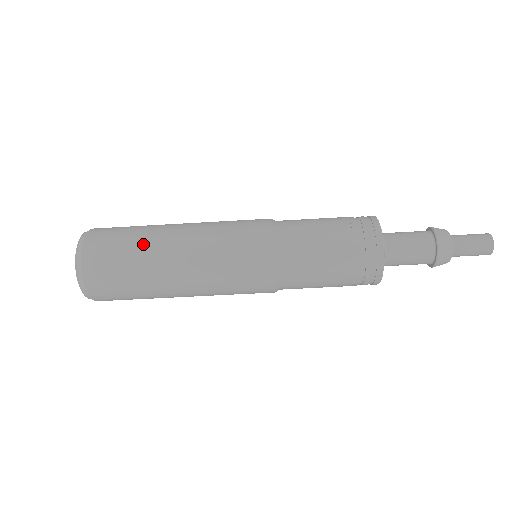
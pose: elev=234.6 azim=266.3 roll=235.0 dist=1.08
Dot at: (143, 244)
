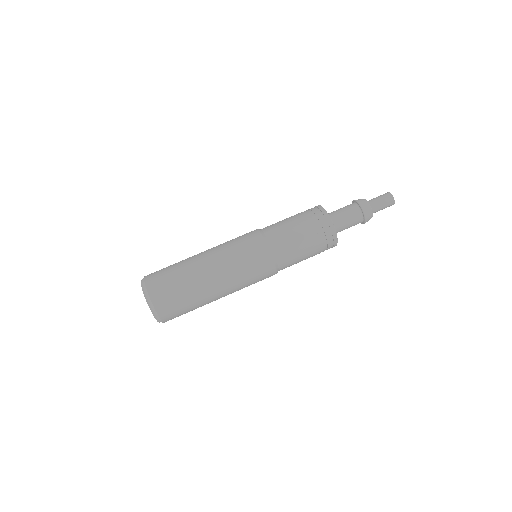
Dot at: (182, 261)
